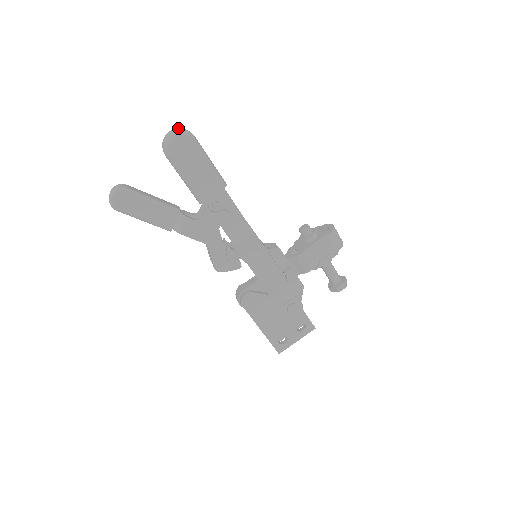
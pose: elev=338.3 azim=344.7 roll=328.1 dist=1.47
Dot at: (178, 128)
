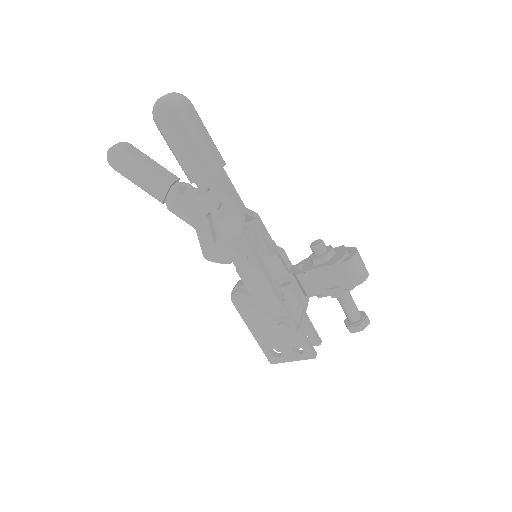
Dot at: (173, 93)
